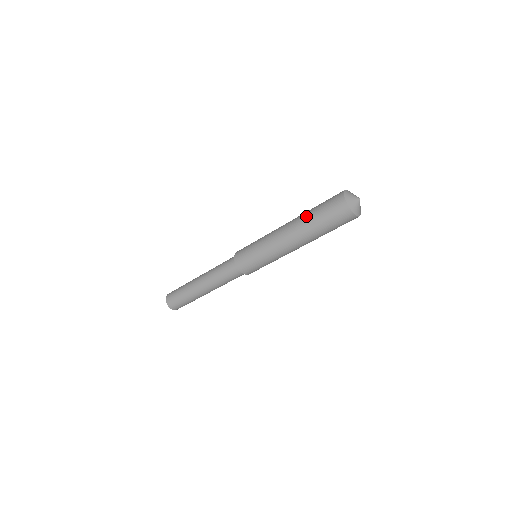
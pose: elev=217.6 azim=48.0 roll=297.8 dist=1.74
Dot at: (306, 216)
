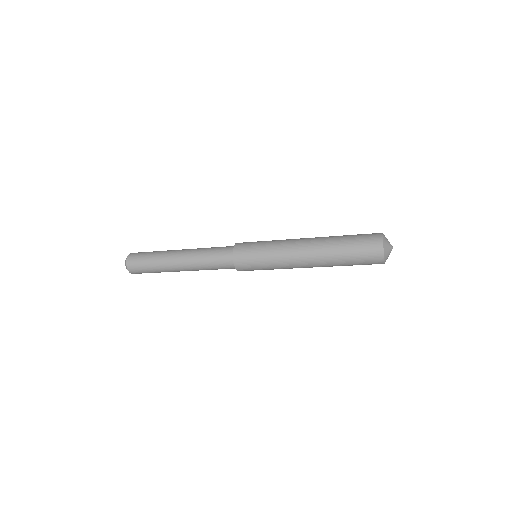
Dot at: (335, 236)
